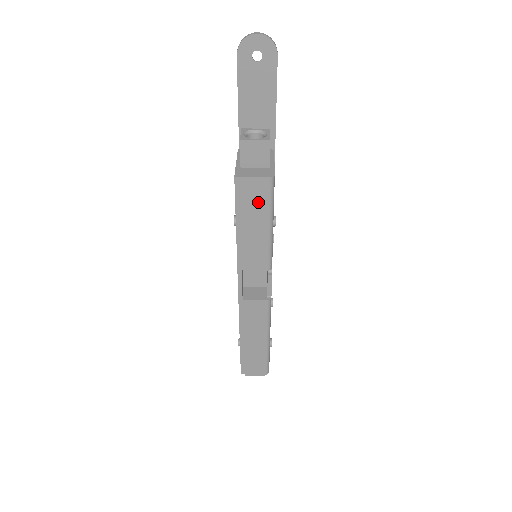
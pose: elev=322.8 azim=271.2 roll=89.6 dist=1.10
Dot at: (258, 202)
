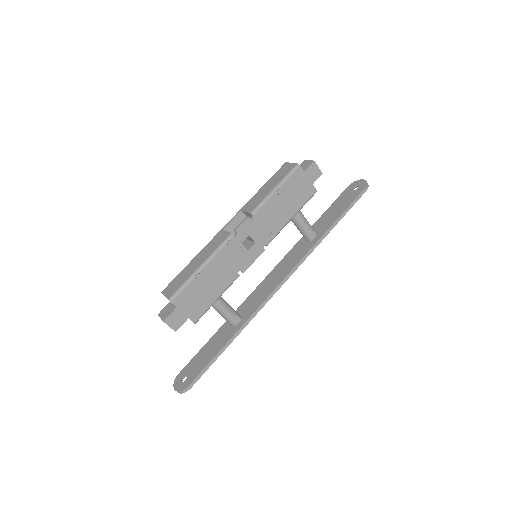
Dot at: (283, 174)
